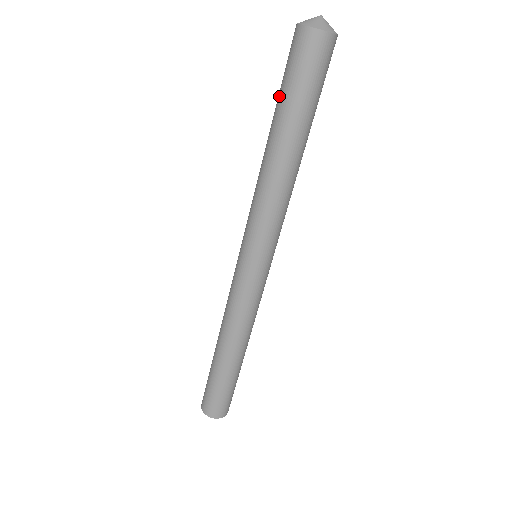
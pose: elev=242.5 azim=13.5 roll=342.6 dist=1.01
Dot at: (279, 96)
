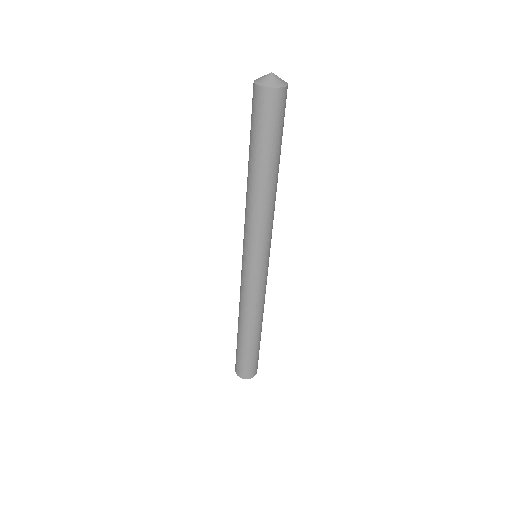
Dot at: (261, 143)
